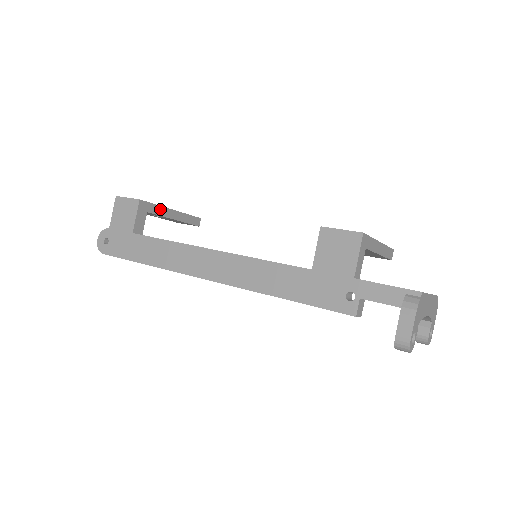
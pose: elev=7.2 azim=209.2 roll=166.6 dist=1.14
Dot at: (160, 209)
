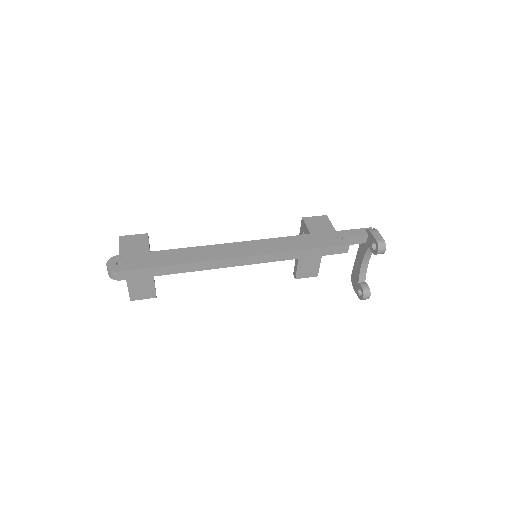
Dot at: occluded
